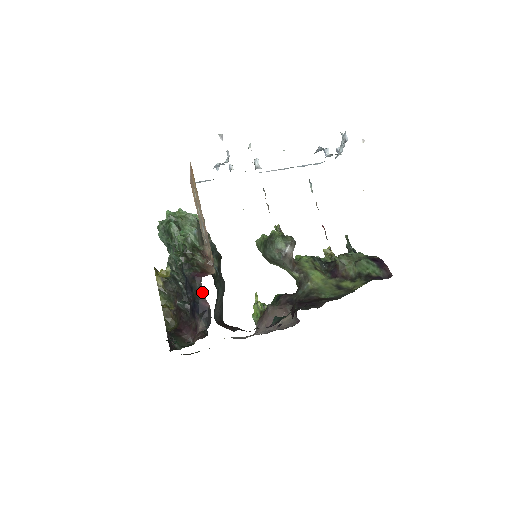
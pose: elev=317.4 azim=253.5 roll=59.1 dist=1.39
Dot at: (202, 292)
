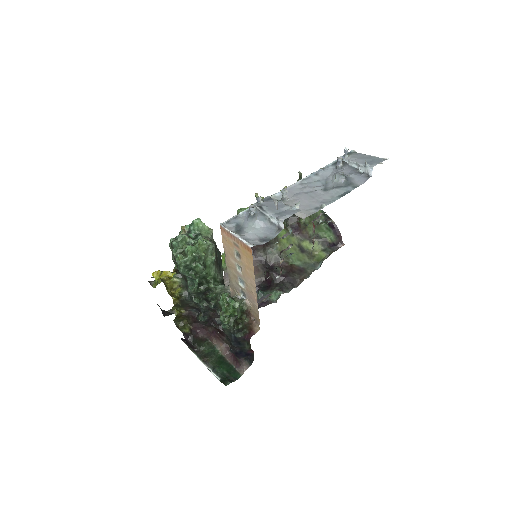
Dot at: (250, 346)
